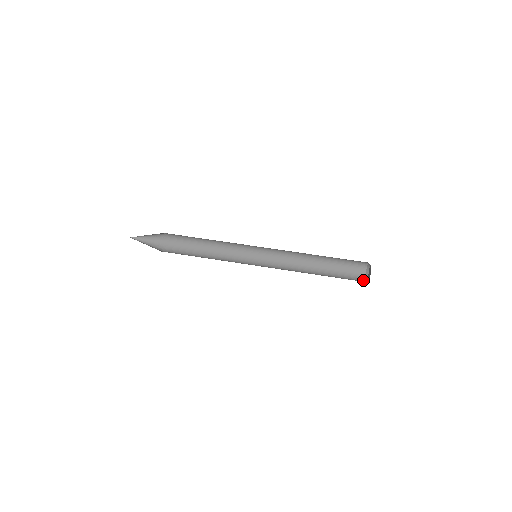
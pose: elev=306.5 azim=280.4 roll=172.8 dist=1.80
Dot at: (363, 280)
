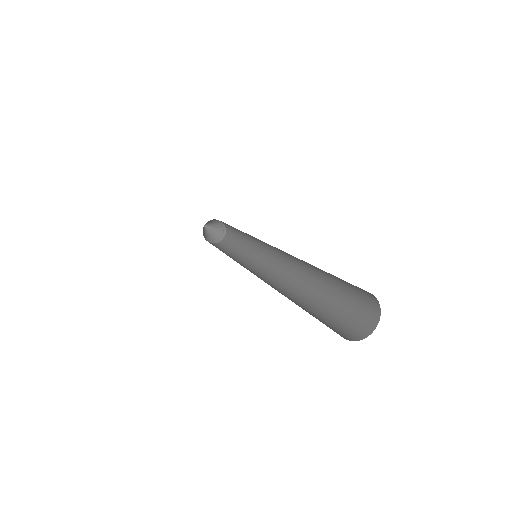
Dot at: occluded
